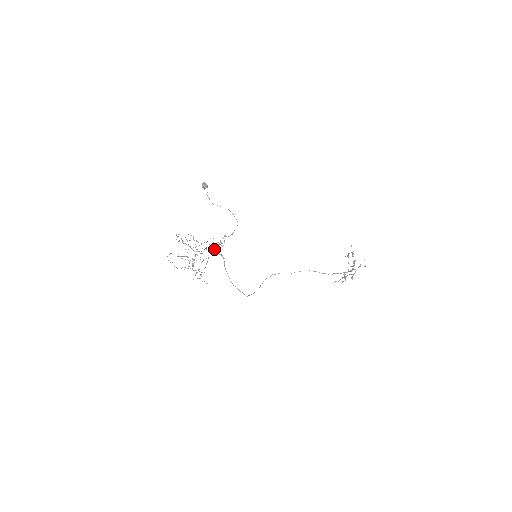
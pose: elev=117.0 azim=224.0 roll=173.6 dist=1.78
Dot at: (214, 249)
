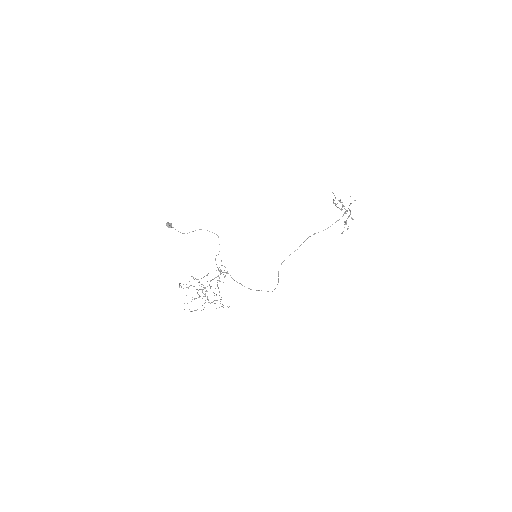
Dot at: occluded
